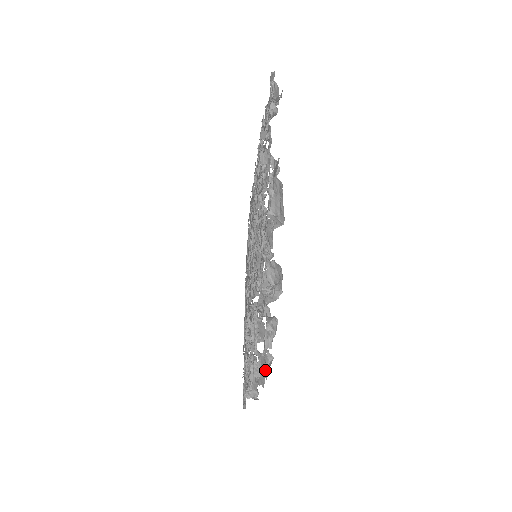
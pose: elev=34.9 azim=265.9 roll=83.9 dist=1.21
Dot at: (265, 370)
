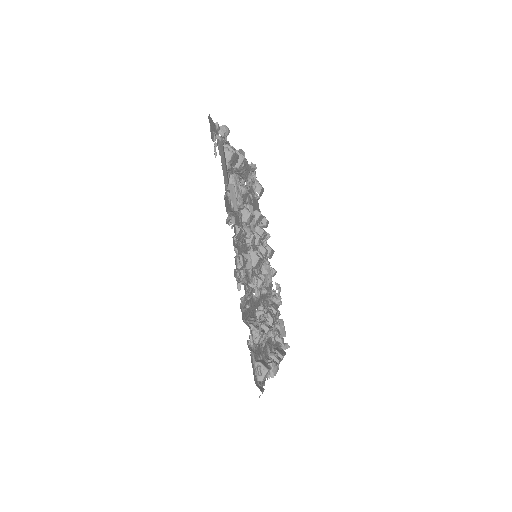
Dot at: (240, 228)
